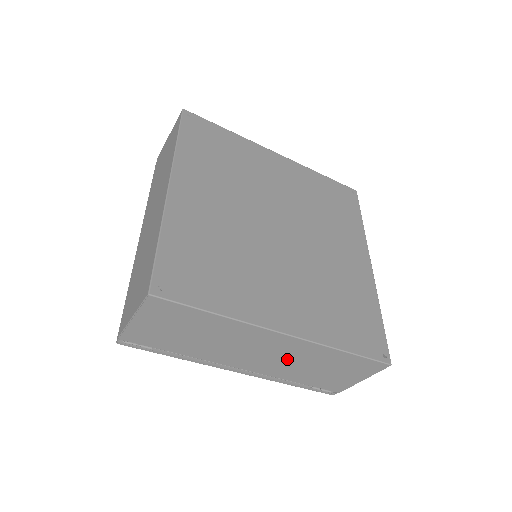
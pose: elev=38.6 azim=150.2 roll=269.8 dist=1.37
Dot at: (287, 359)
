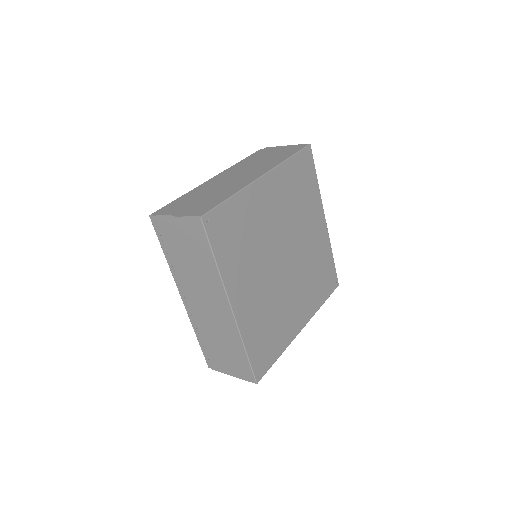
Dot at: occluded
